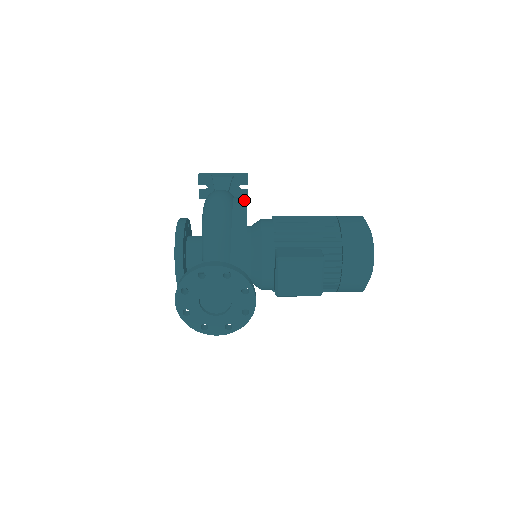
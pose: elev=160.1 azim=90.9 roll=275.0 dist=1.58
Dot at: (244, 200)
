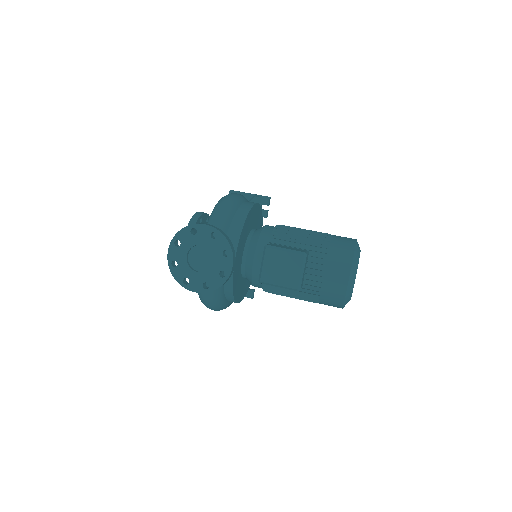
Dot at: occluded
